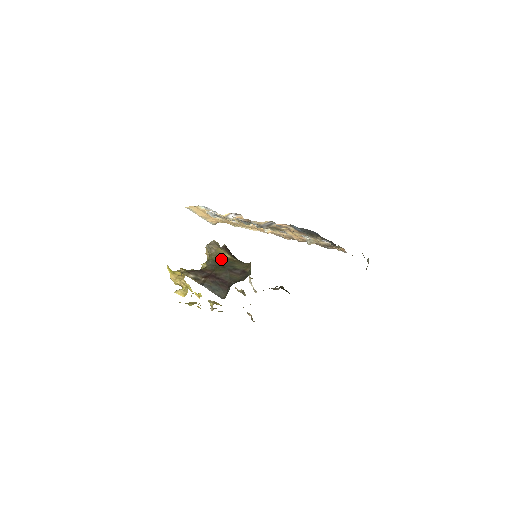
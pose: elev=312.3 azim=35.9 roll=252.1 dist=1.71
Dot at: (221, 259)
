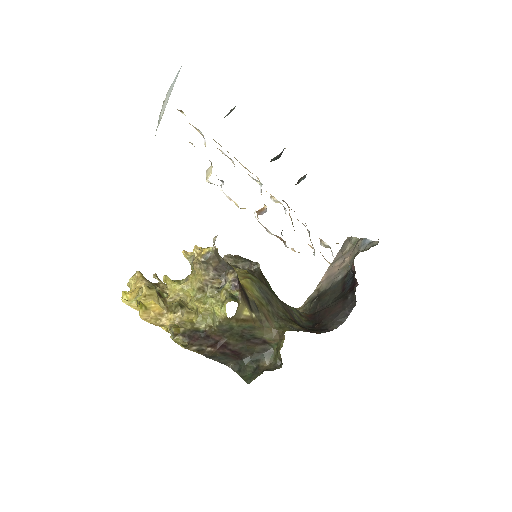
Dot at: (240, 323)
